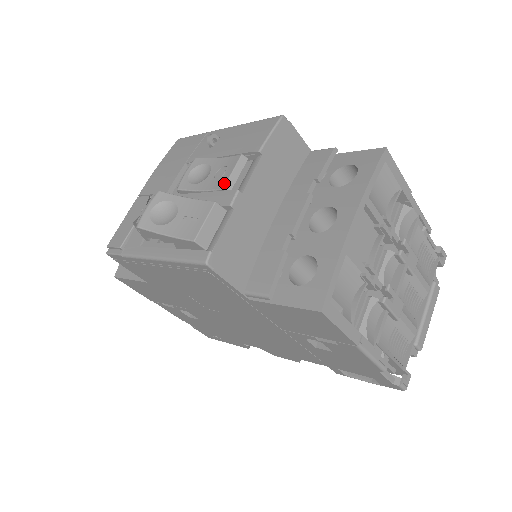
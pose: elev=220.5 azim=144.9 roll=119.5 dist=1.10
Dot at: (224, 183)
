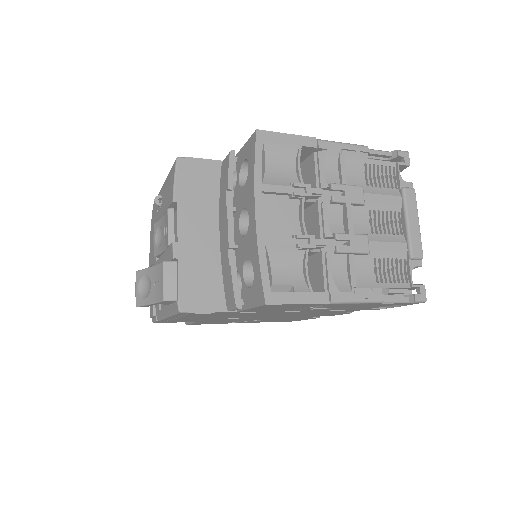
Dot at: (167, 240)
